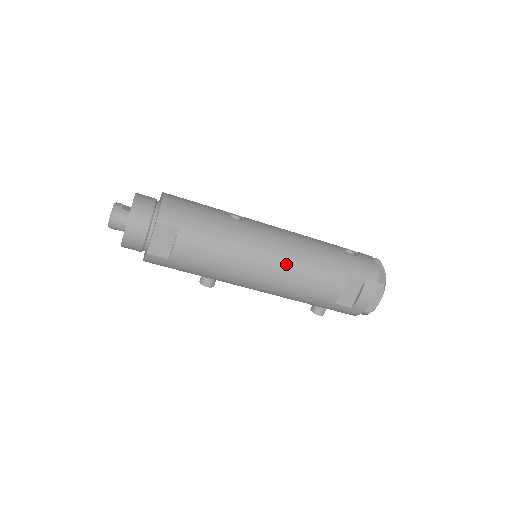
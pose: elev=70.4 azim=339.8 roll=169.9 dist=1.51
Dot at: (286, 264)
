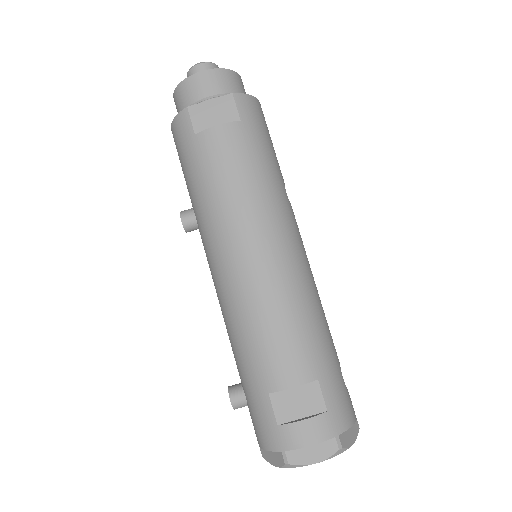
Dot at: (280, 277)
